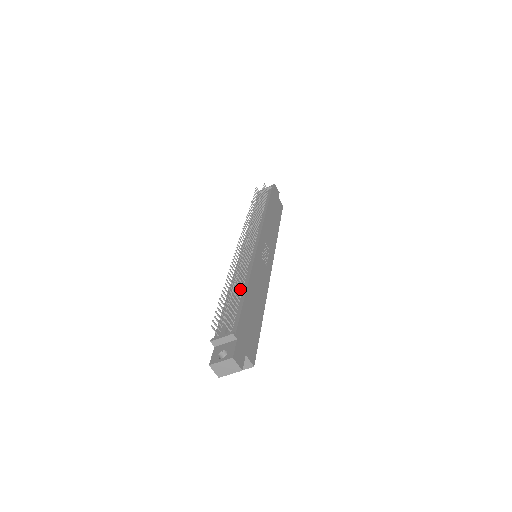
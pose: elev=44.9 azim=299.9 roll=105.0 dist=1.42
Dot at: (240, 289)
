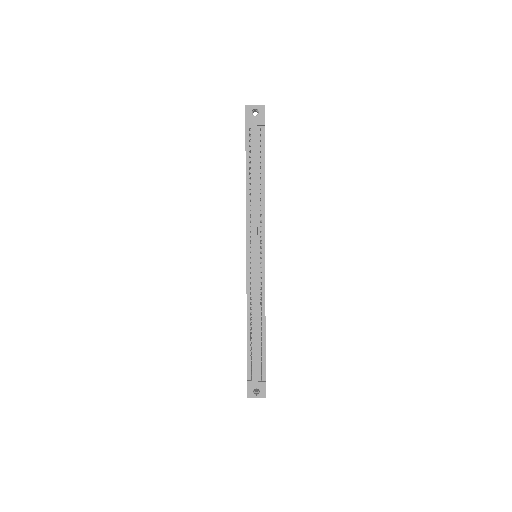
Dot at: (259, 328)
